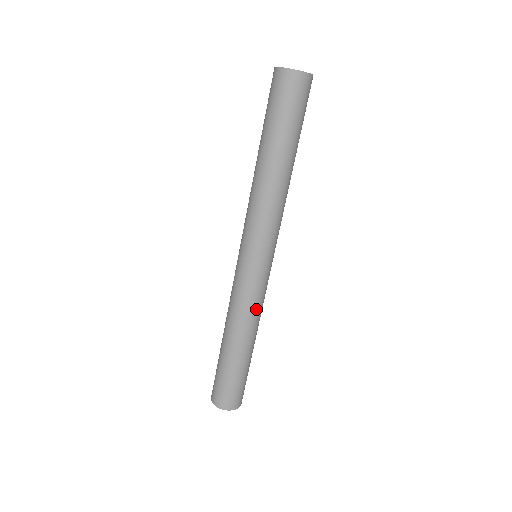
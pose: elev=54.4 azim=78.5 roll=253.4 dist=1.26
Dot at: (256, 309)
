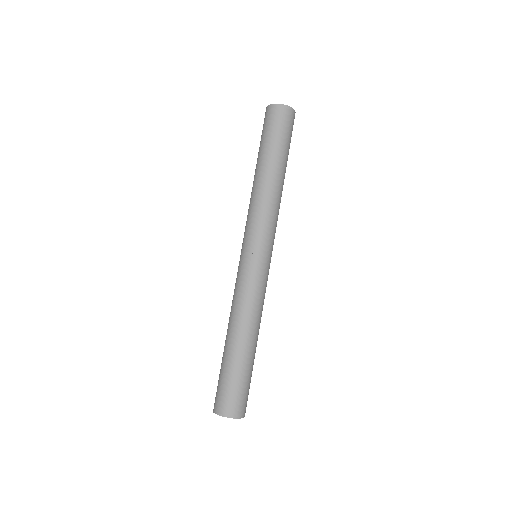
Dot at: (262, 303)
